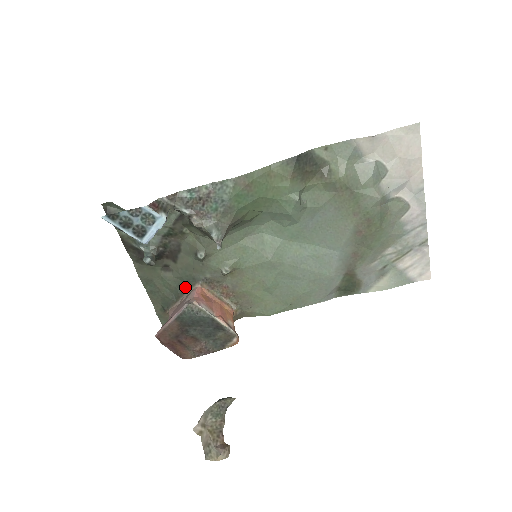
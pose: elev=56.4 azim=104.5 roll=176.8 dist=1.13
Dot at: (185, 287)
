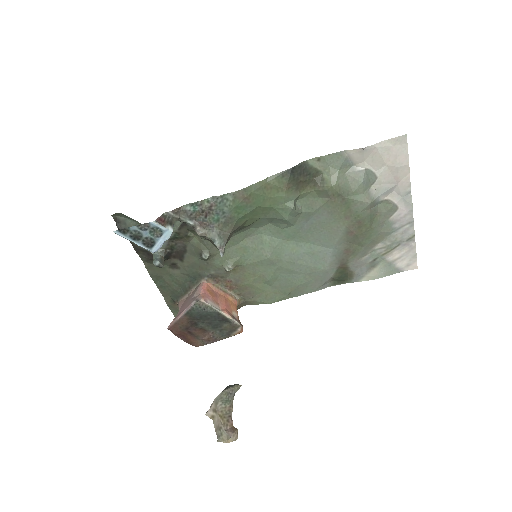
Dot at: (192, 282)
